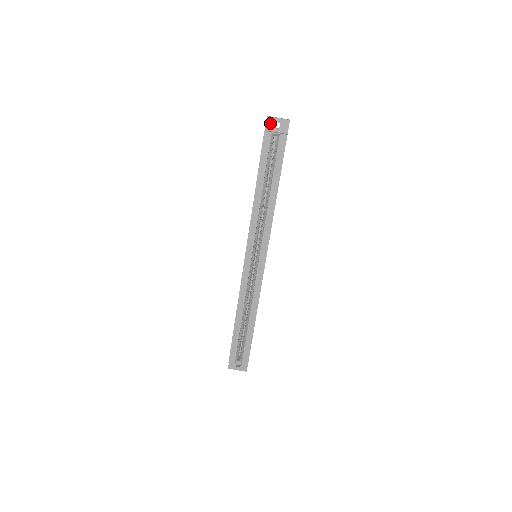
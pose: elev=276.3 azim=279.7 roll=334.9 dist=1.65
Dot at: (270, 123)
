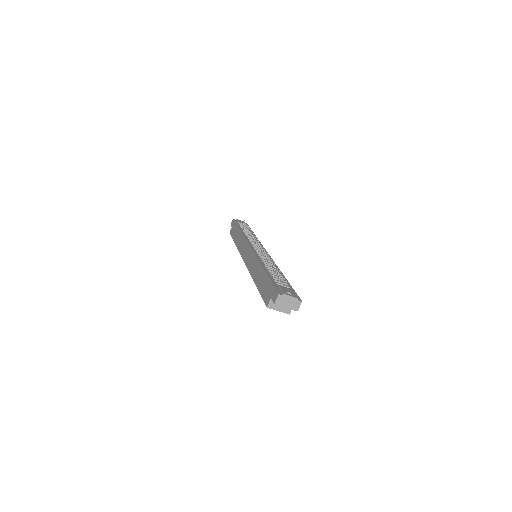
Dot at: occluded
